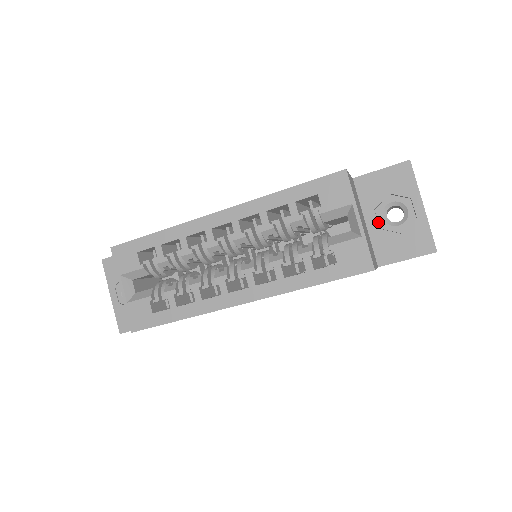
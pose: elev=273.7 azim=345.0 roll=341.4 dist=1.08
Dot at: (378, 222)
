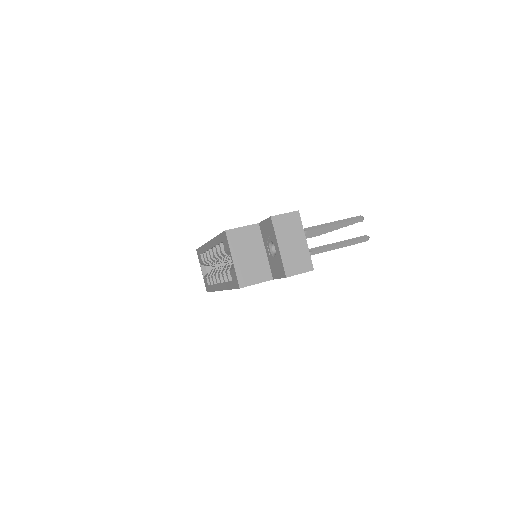
Dot at: occluded
